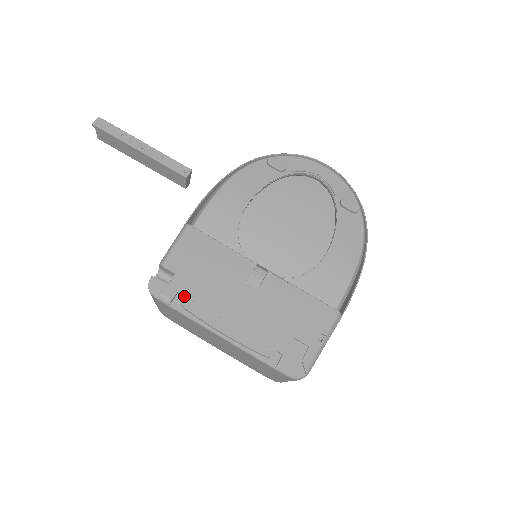
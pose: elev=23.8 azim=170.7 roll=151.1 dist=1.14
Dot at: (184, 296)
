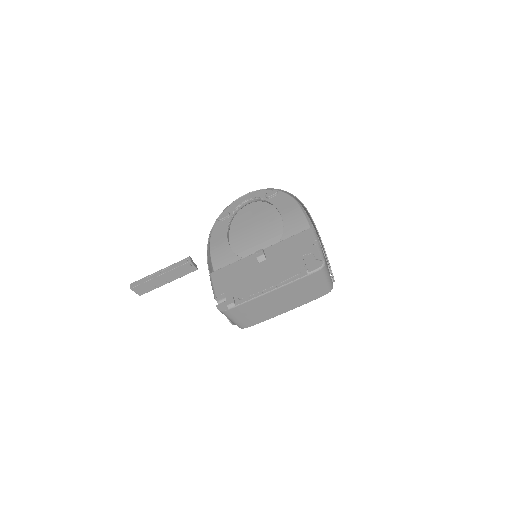
Dot at: (237, 295)
